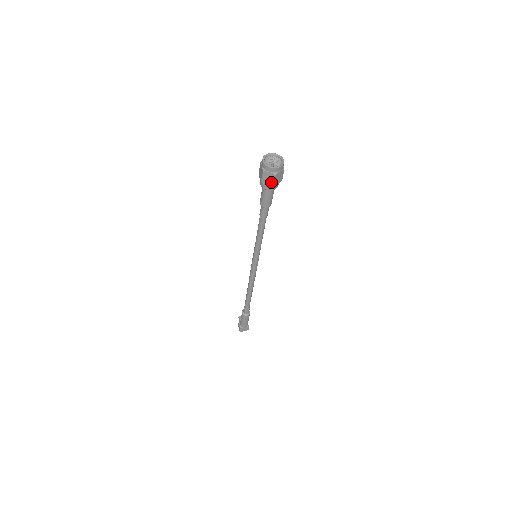
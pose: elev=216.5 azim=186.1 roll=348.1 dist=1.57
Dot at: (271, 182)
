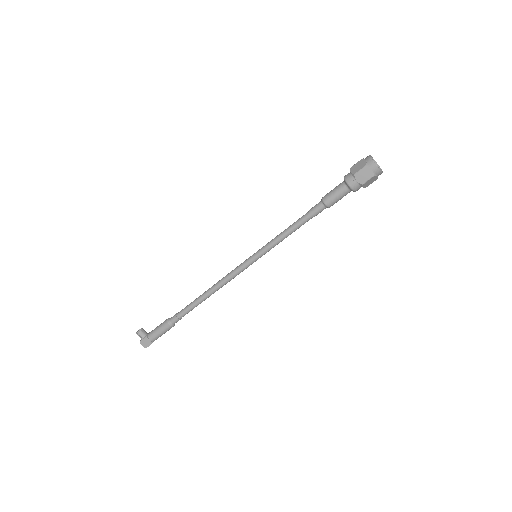
Dot at: (368, 185)
